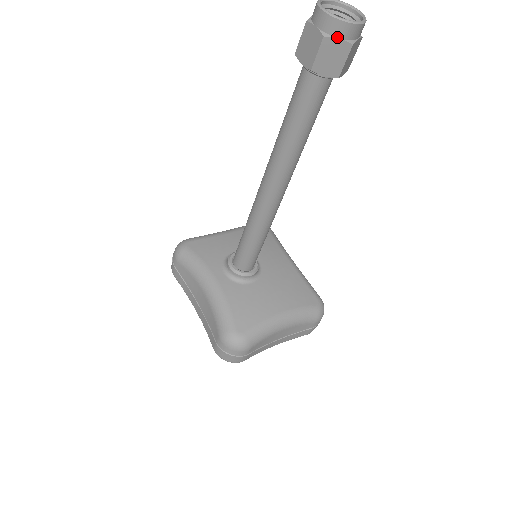
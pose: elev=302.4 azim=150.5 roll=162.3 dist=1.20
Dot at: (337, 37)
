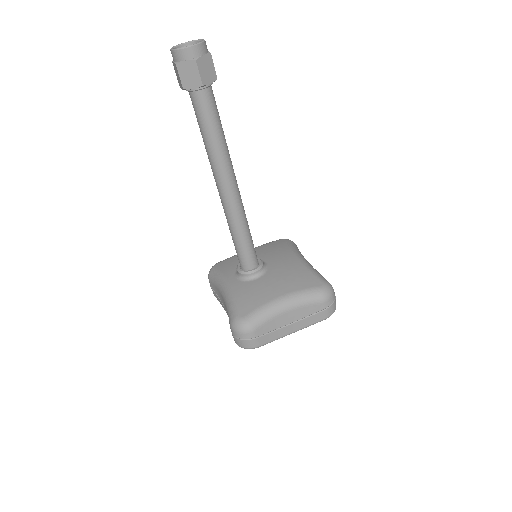
Dot at: (184, 61)
